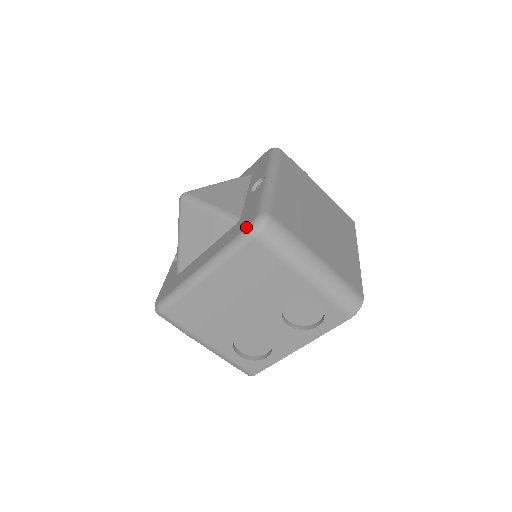
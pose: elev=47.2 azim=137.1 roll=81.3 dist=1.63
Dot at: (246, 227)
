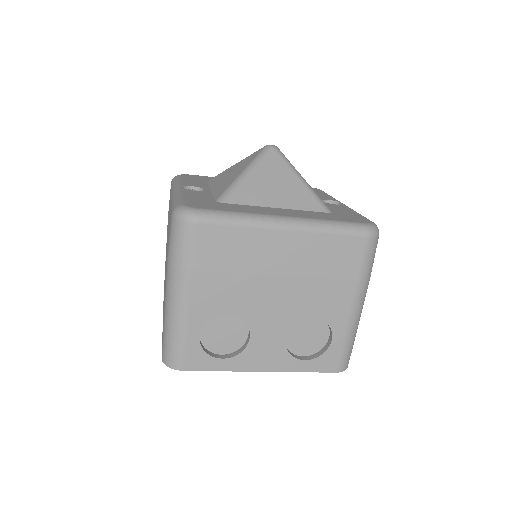
Dot at: (362, 222)
